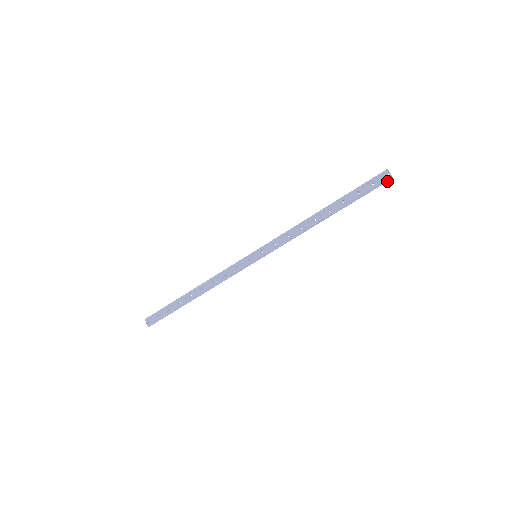
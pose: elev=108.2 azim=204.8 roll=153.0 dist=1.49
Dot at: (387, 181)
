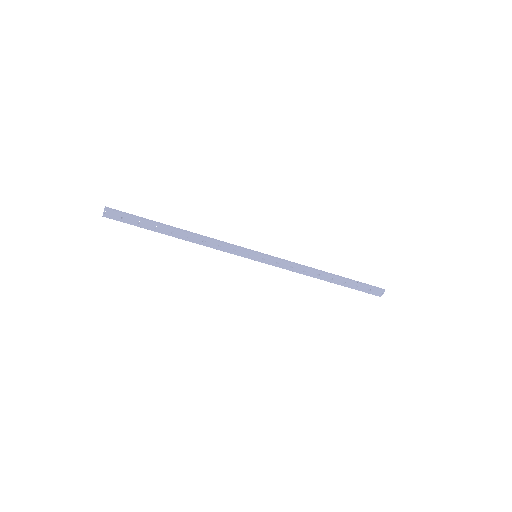
Dot at: (376, 294)
